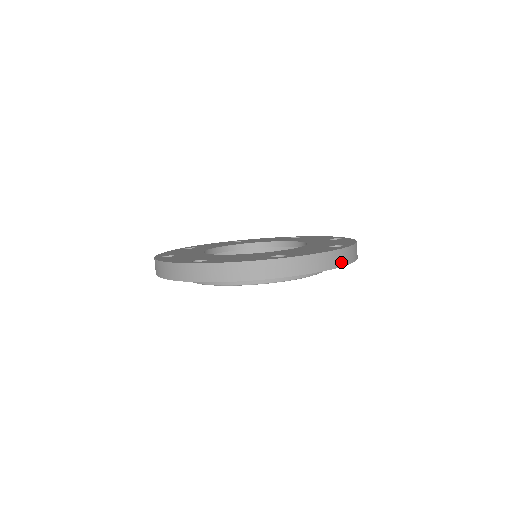
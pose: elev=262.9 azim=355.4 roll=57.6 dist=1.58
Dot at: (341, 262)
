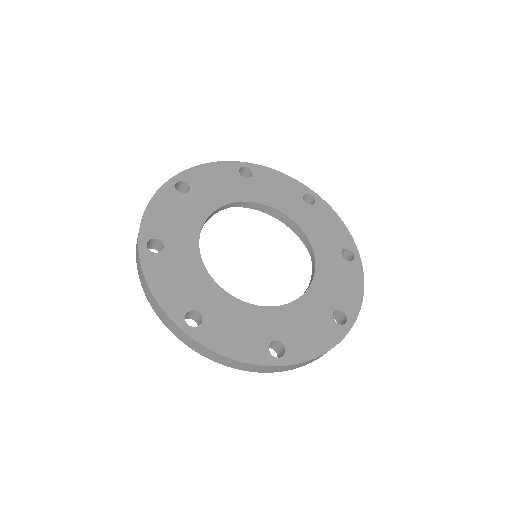
Dot at: occluded
